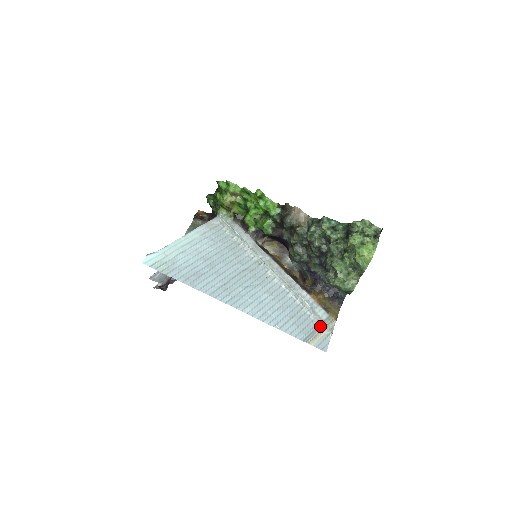
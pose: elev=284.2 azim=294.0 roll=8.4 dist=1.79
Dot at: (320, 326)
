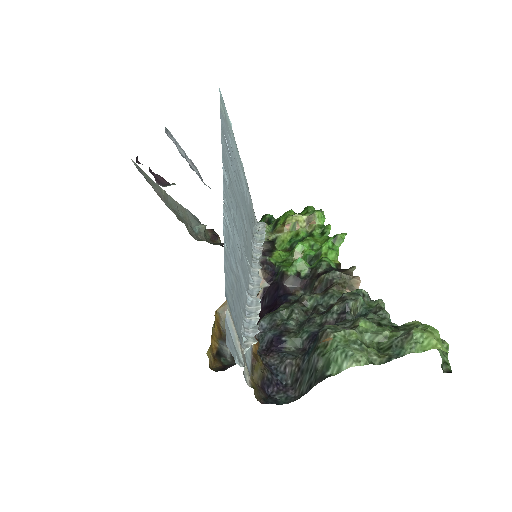
Dot at: (242, 343)
